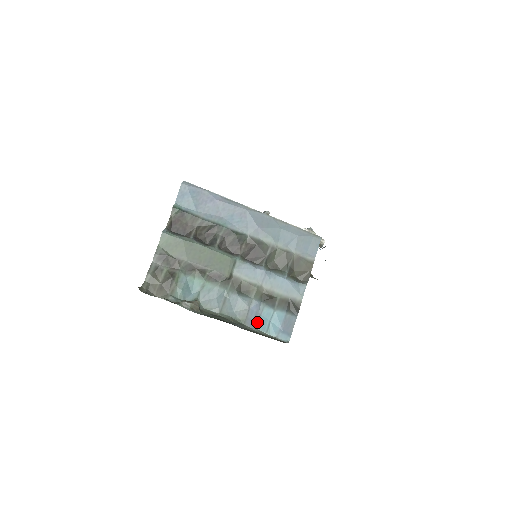
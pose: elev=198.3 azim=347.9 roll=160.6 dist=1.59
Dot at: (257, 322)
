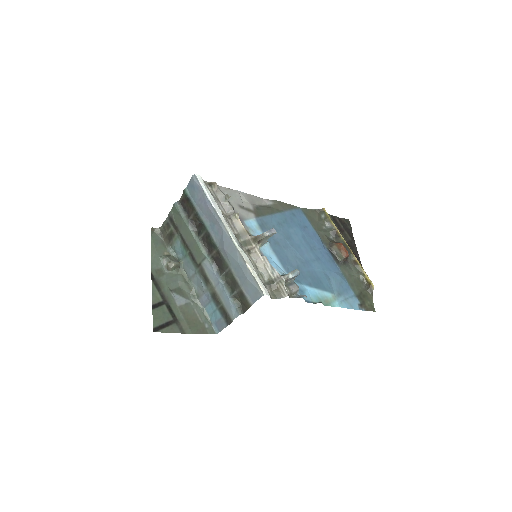
Dot at: (206, 305)
